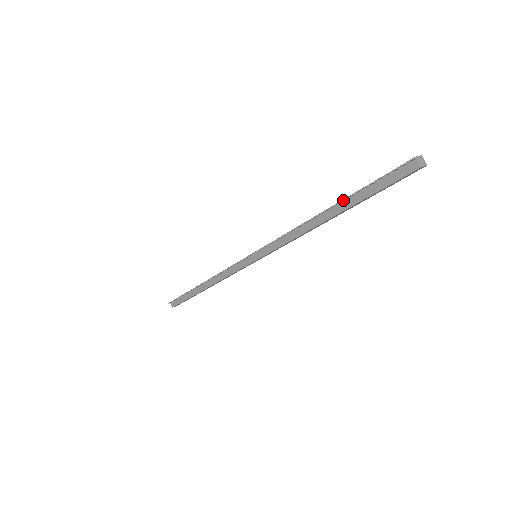
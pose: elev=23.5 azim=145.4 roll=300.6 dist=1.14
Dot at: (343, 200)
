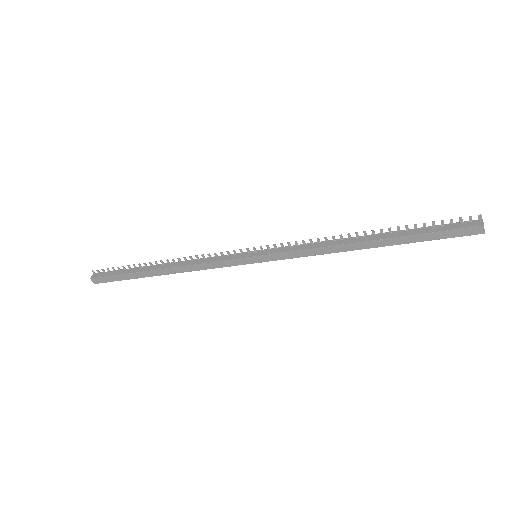
Dot at: (397, 227)
